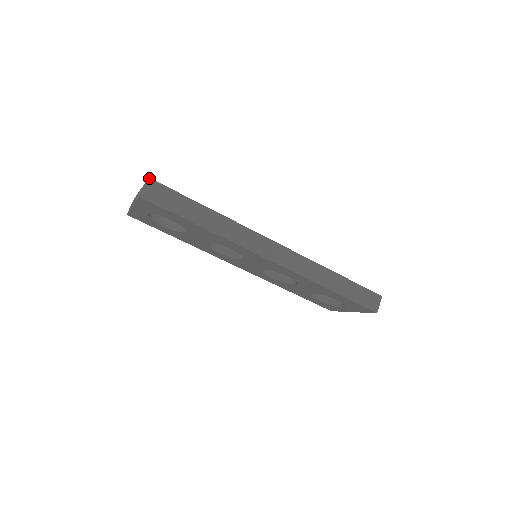
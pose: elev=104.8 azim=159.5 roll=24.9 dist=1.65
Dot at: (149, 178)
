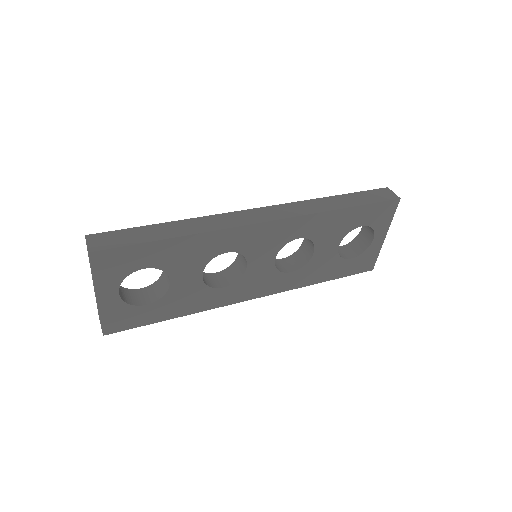
Dot at: (85, 236)
